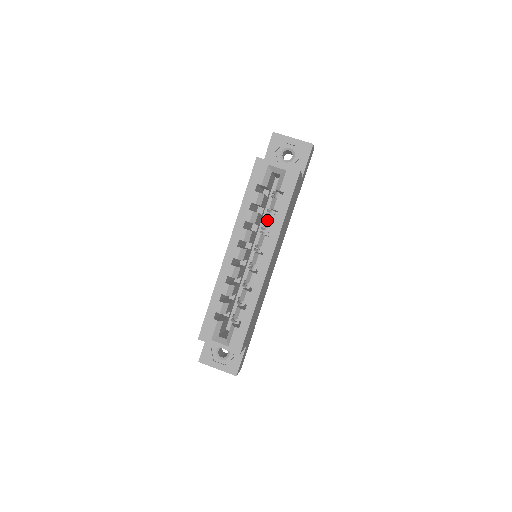
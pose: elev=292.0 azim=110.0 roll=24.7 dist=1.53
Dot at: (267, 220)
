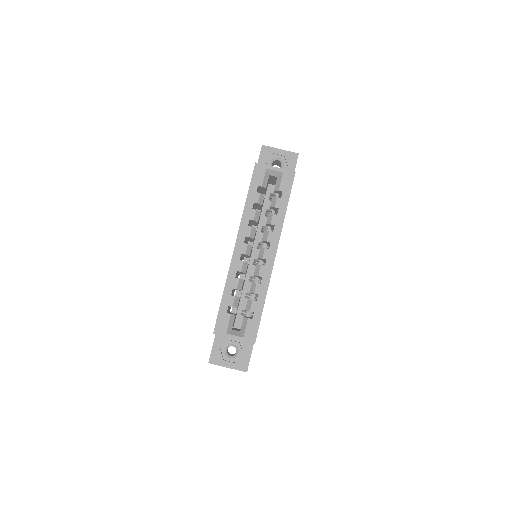
Dot at: (269, 217)
